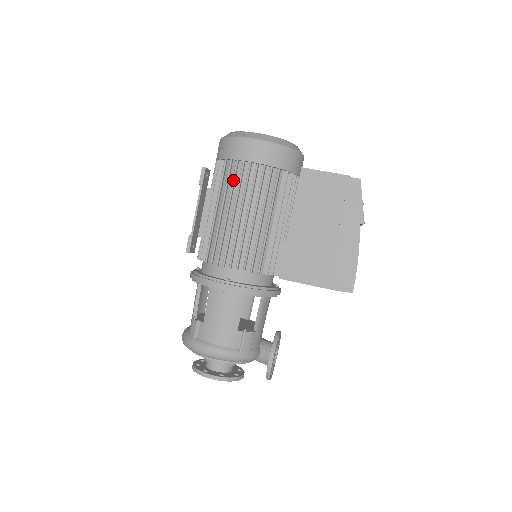
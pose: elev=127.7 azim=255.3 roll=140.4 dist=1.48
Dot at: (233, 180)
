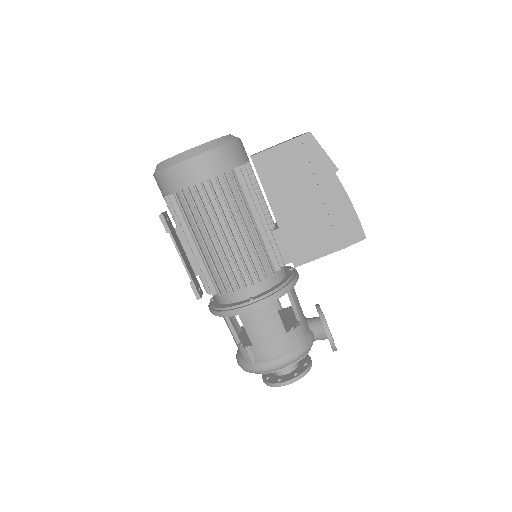
Dot at: (196, 209)
